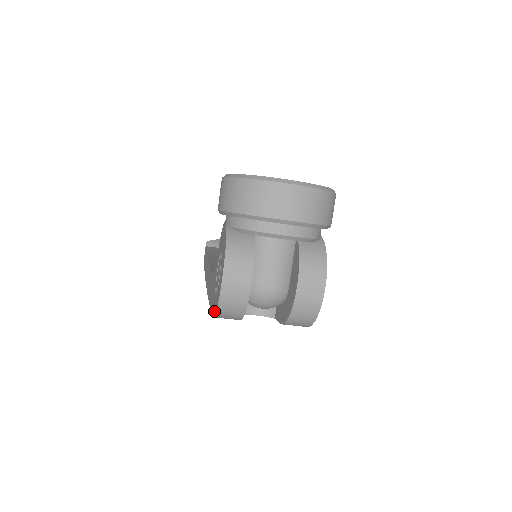
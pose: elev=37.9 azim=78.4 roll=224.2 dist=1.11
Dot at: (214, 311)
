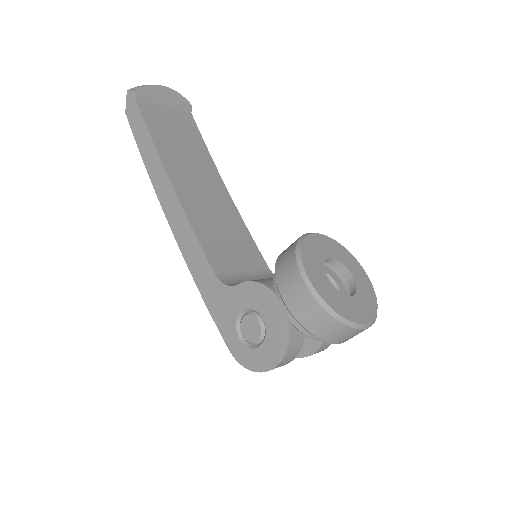
Dot at: (236, 354)
